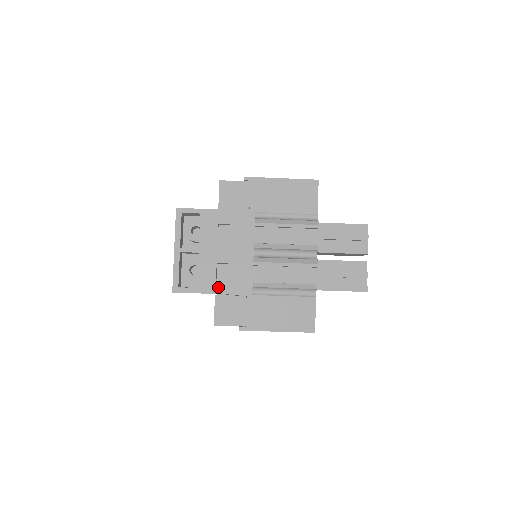
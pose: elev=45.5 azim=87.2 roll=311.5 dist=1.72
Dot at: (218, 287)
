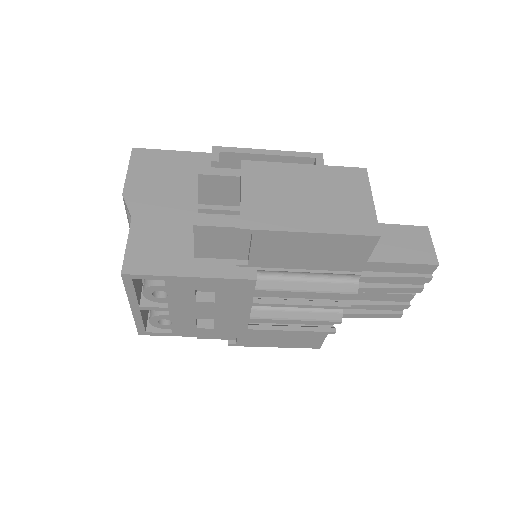
Dot at: (200, 333)
